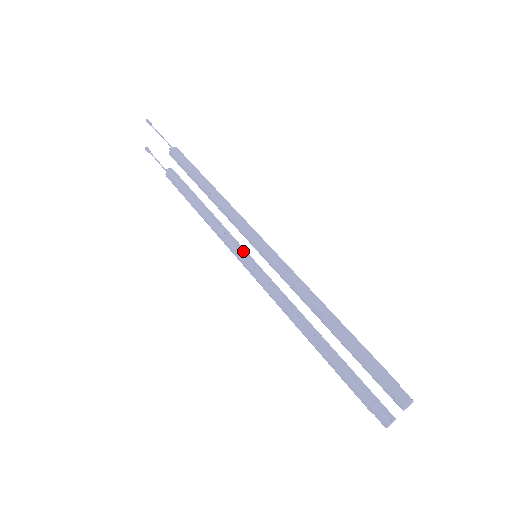
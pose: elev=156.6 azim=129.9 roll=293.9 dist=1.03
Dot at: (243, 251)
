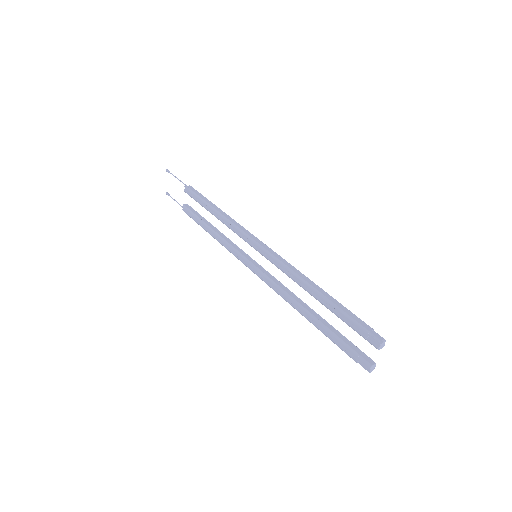
Dot at: (246, 255)
